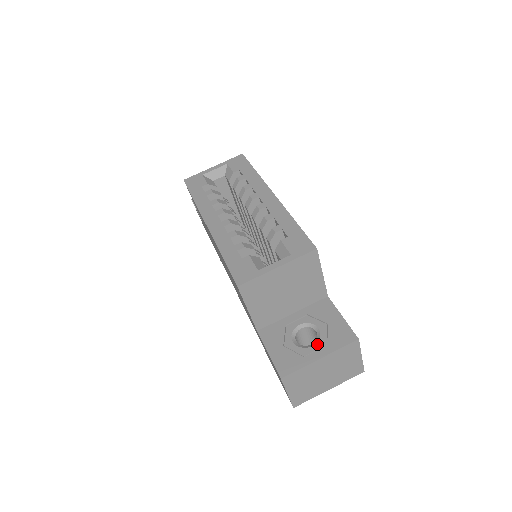
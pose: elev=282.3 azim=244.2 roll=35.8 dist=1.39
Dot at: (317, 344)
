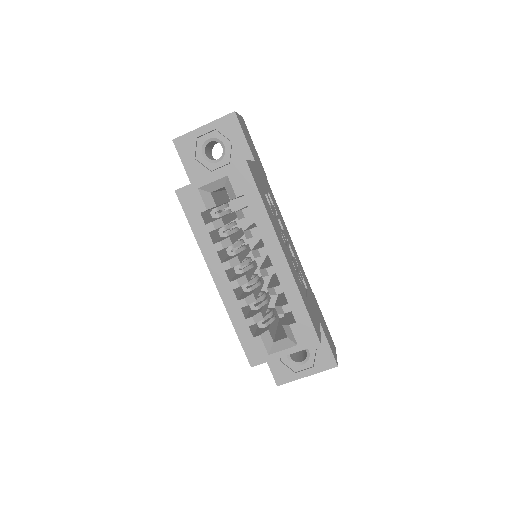
Dot at: (306, 364)
